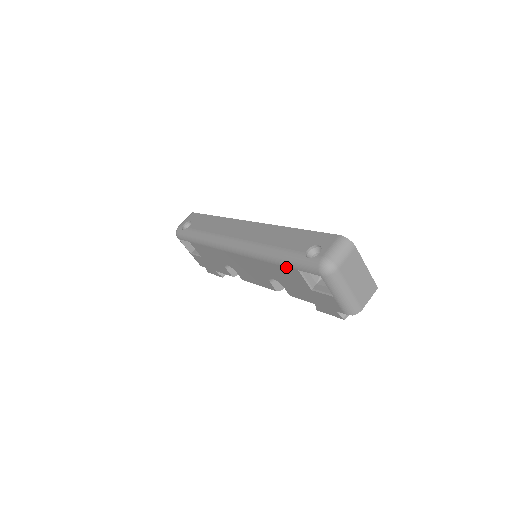
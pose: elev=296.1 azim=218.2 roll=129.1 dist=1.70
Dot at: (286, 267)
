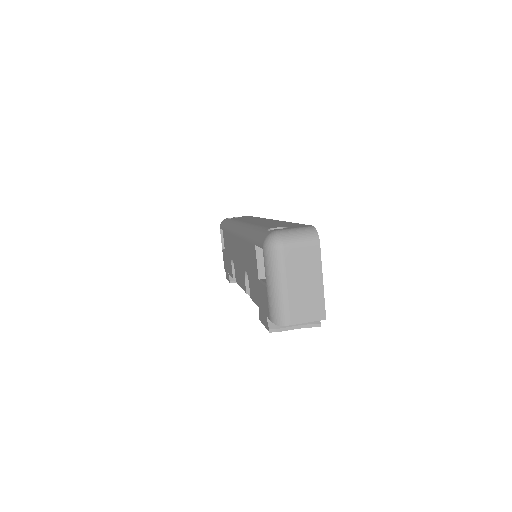
Dot at: (251, 243)
